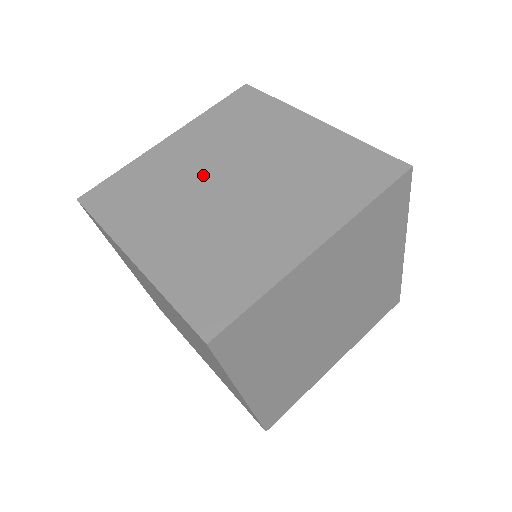
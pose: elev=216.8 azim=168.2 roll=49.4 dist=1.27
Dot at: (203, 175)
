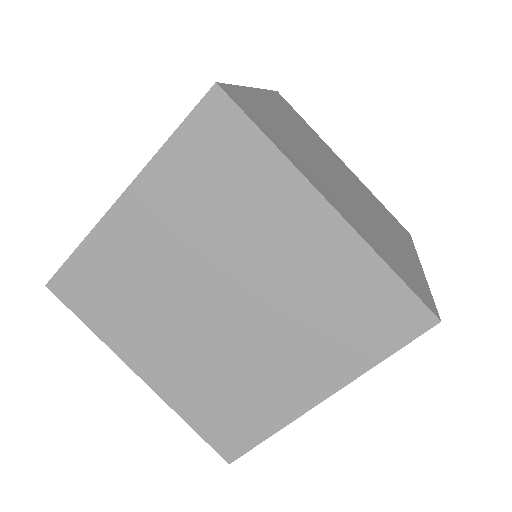
Dot at: (316, 155)
